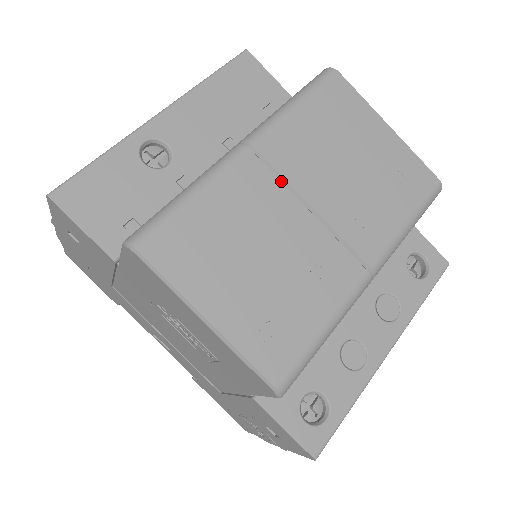
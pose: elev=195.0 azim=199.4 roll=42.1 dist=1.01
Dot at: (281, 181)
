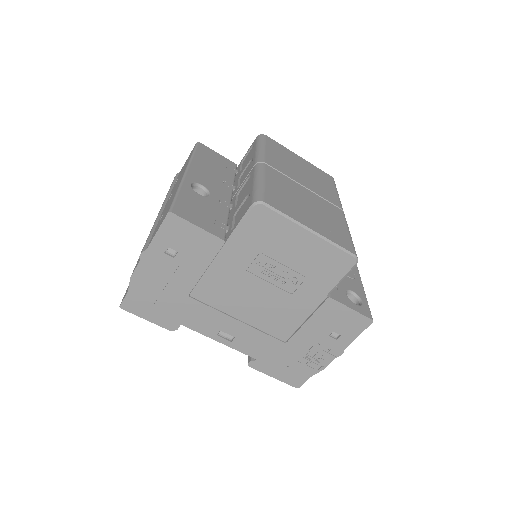
Dot at: (286, 176)
